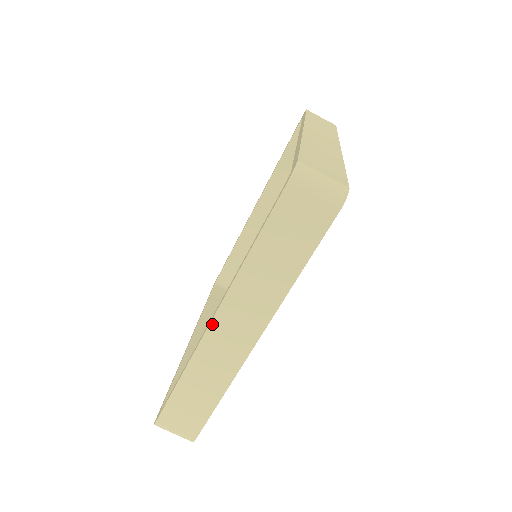
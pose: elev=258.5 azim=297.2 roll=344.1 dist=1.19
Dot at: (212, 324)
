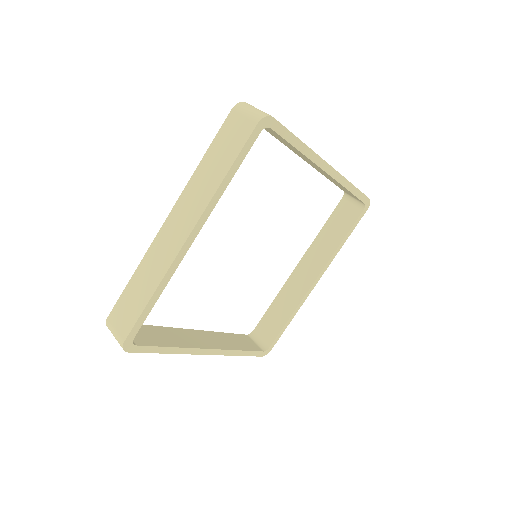
Dot at: (167, 221)
